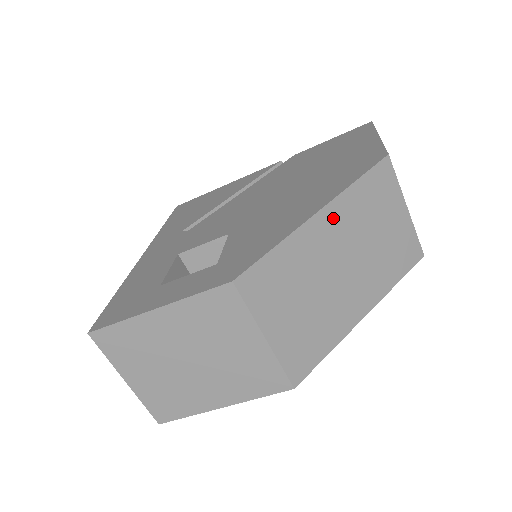
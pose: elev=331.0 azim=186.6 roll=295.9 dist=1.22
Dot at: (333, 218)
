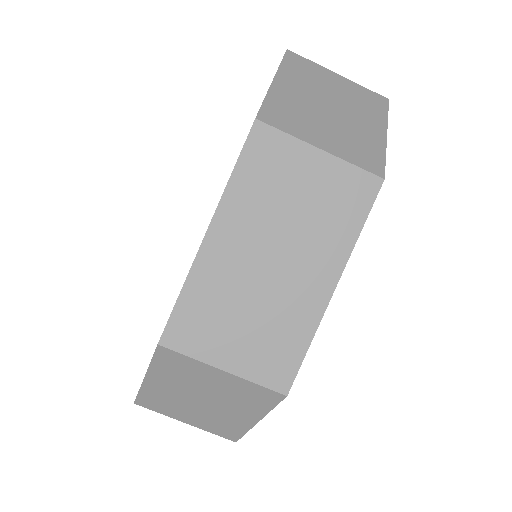
Dot at: (227, 228)
